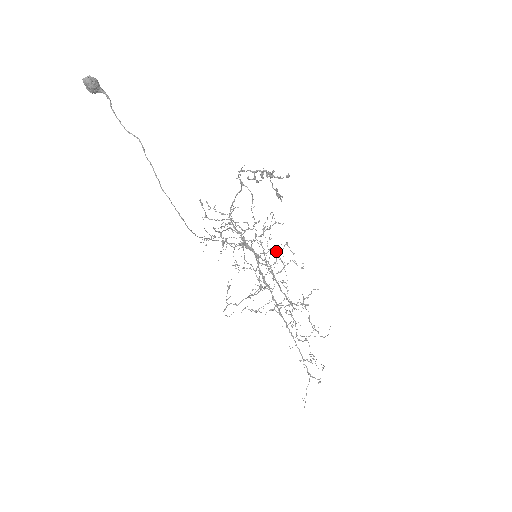
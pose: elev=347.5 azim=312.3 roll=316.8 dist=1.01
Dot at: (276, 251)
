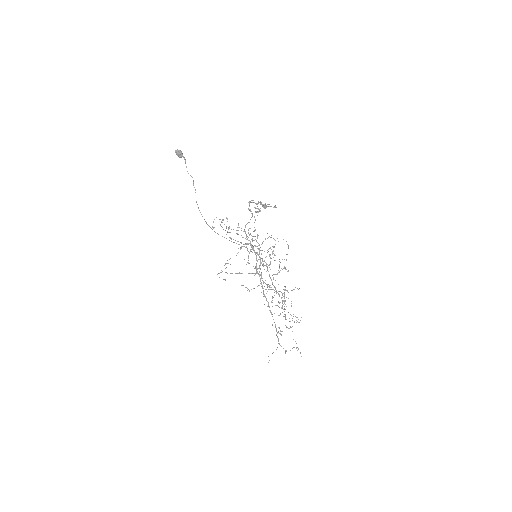
Dot at: occluded
